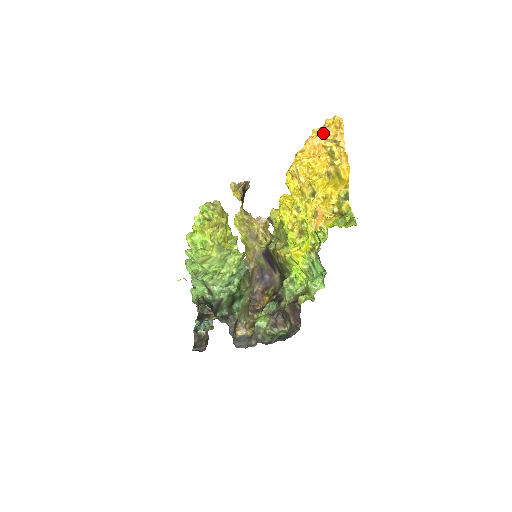
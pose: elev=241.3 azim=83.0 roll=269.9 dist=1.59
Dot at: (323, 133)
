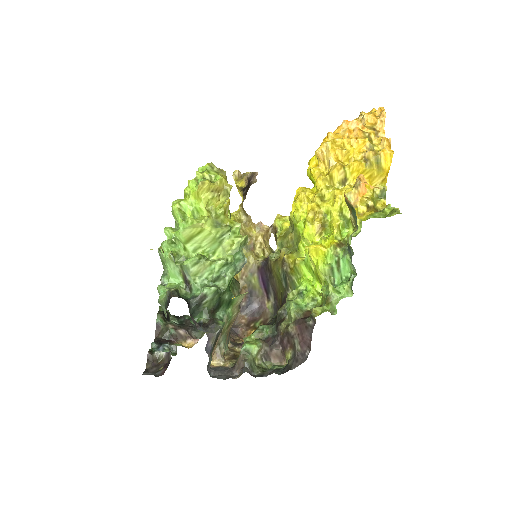
Dot at: (358, 122)
